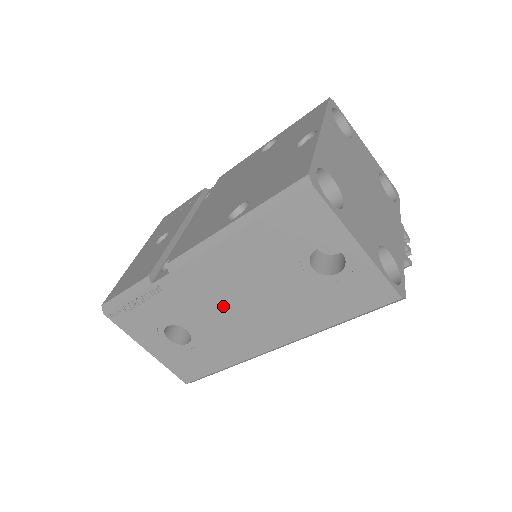
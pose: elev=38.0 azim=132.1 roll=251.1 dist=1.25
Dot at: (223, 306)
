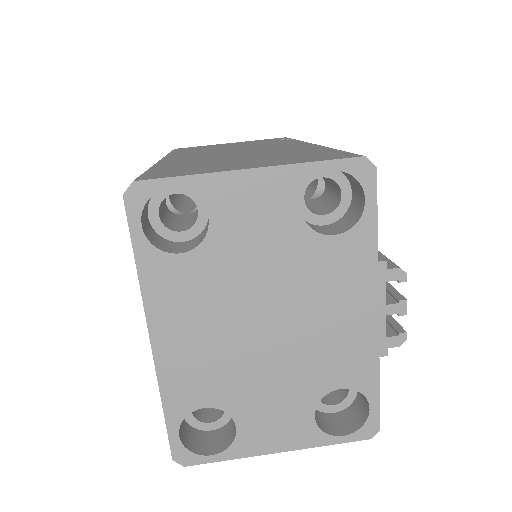
Dot at: occluded
